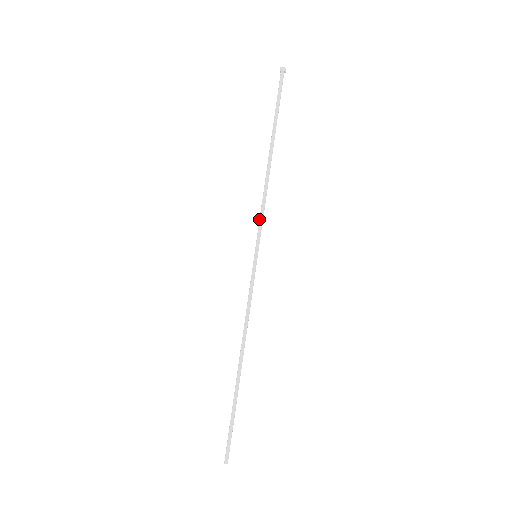
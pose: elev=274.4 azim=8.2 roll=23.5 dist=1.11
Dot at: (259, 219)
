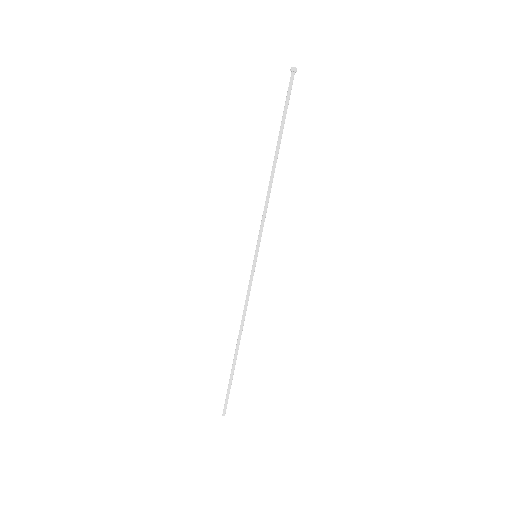
Dot at: (261, 223)
